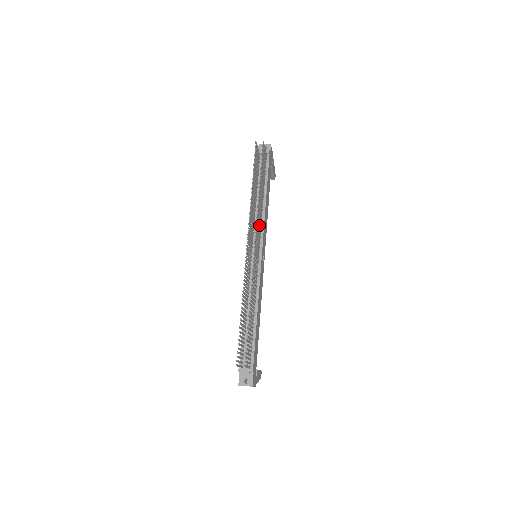
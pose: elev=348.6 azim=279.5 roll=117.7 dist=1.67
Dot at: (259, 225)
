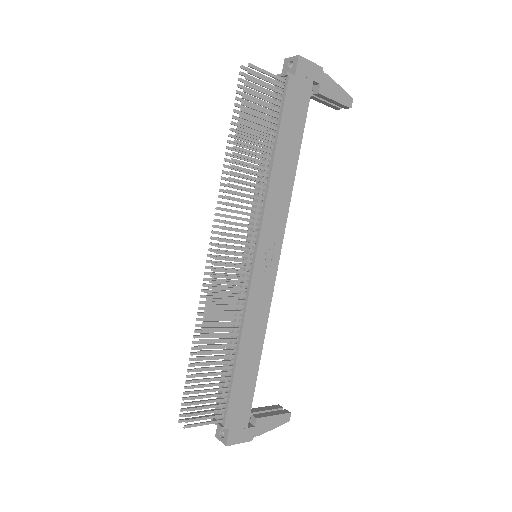
Dot at: occluded
